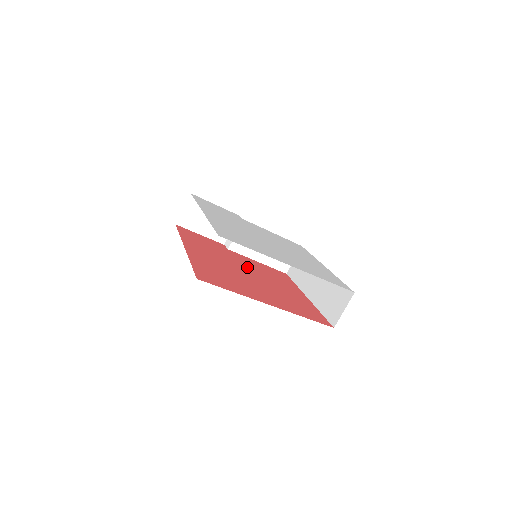
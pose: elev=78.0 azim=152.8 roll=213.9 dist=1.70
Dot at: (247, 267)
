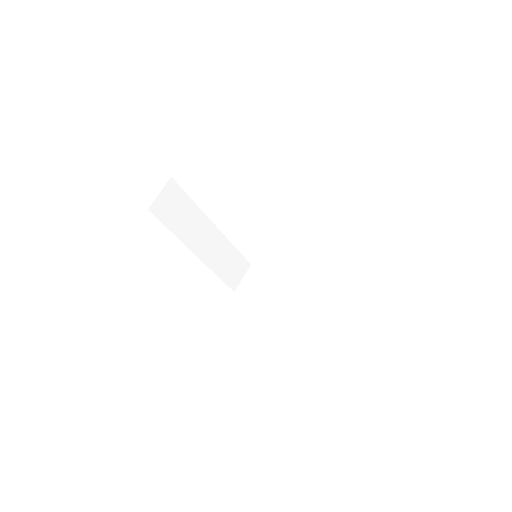
Dot at: occluded
